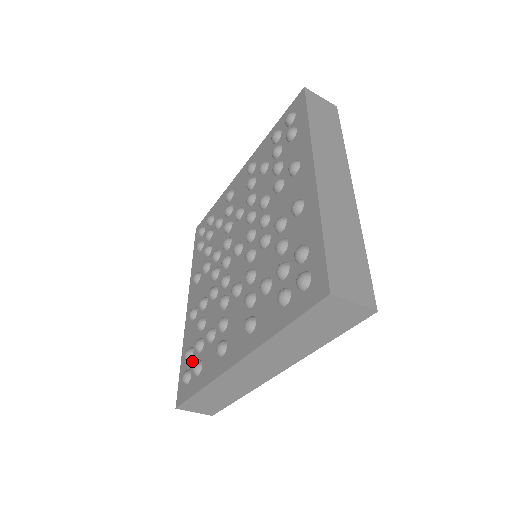
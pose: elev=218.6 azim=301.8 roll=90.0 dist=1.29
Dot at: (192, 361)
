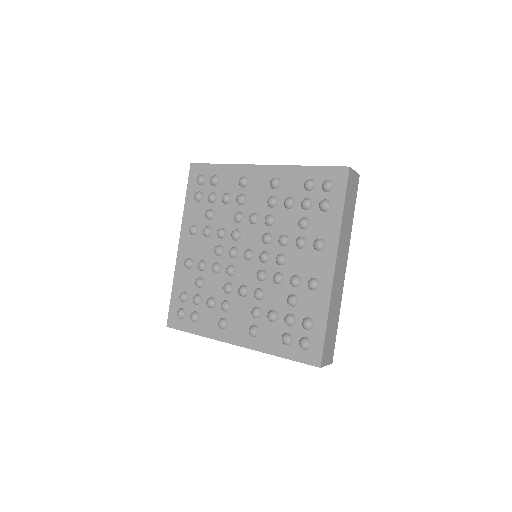
Dot at: (187, 305)
